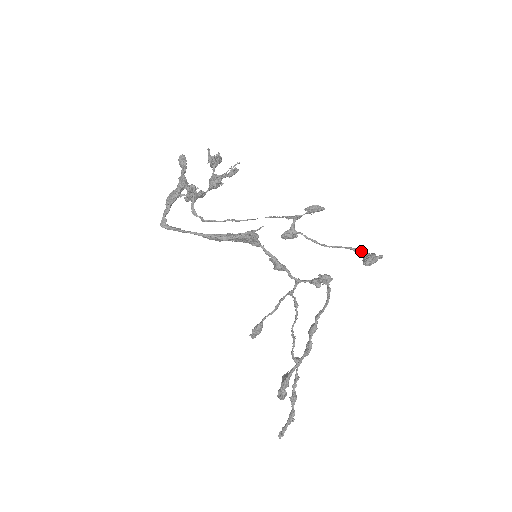
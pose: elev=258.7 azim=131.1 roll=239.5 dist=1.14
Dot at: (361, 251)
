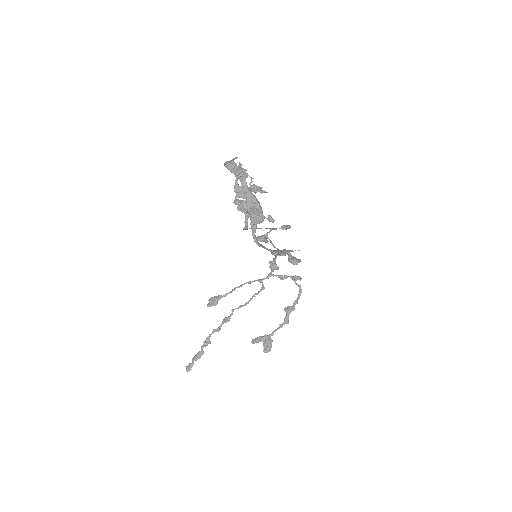
Dot at: occluded
